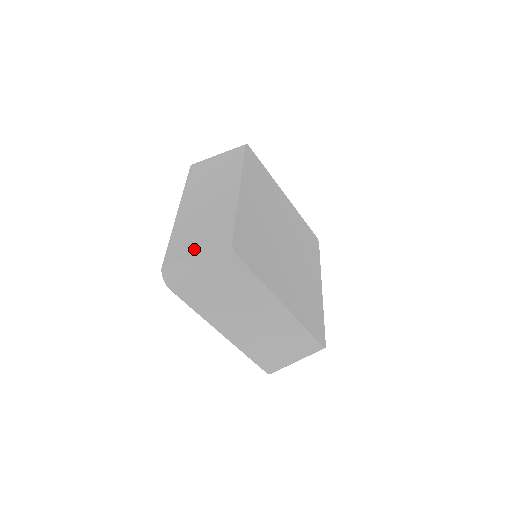
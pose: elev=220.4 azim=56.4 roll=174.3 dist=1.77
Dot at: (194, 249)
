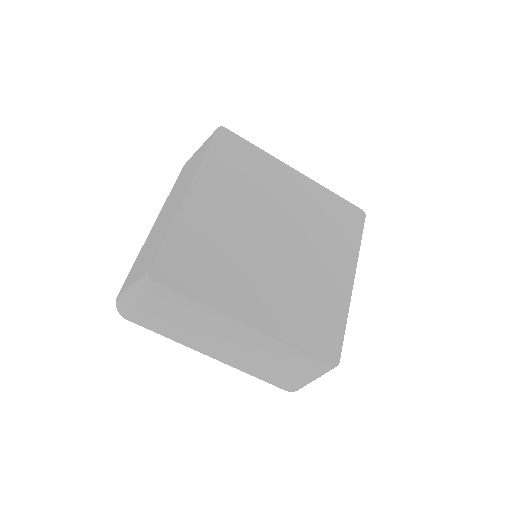
Dot at: (135, 275)
